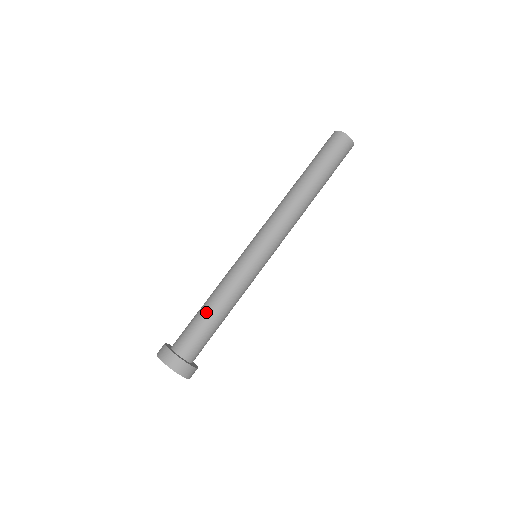
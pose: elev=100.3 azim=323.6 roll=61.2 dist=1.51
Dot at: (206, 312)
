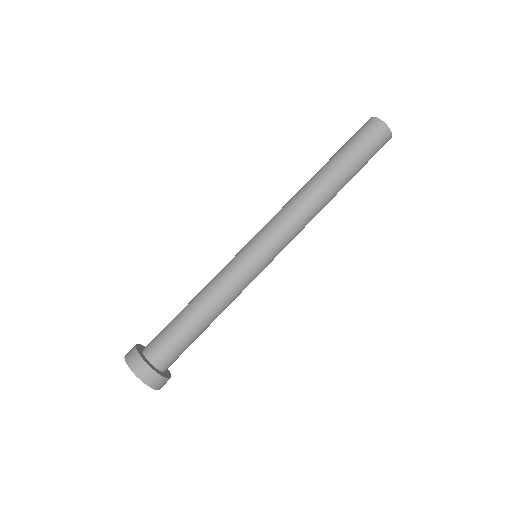
Dot at: (192, 320)
